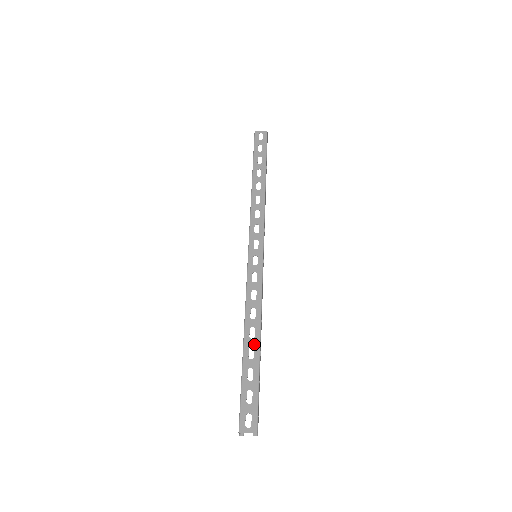
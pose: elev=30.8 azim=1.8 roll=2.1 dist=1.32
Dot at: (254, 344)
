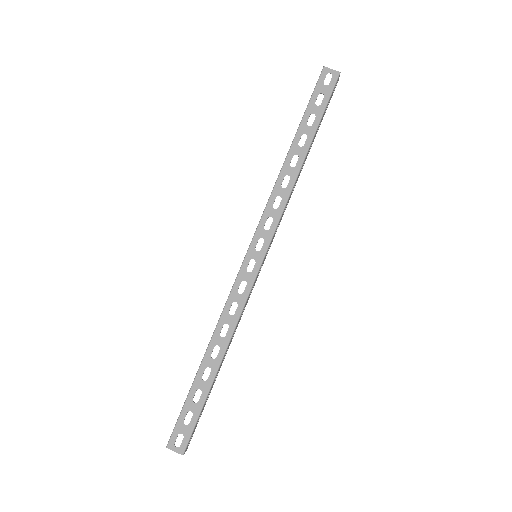
Dot at: (213, 365)
